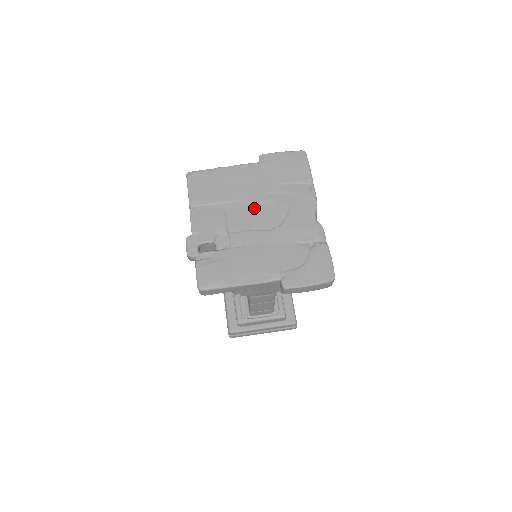
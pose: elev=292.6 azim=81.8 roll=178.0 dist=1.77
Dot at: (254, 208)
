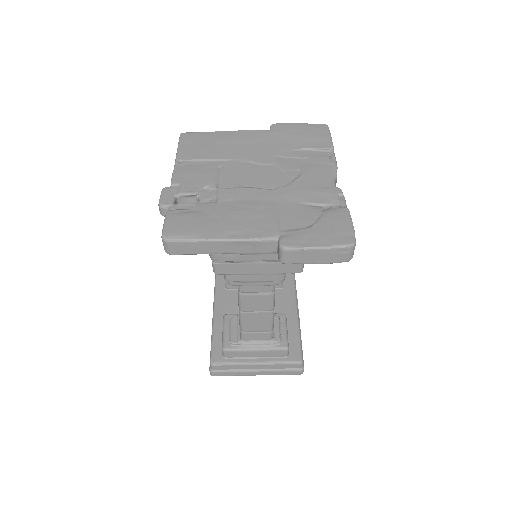
Dot at: (256, 168)
